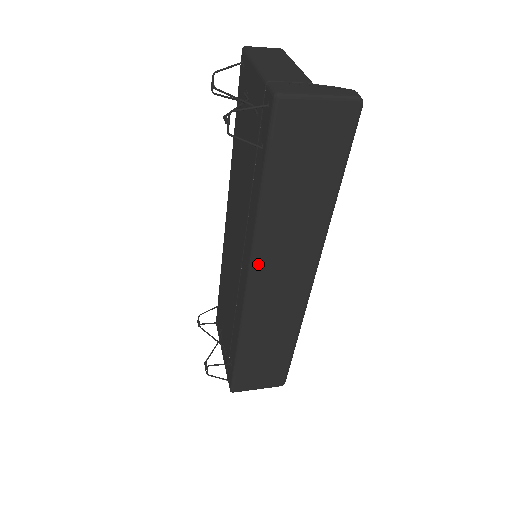
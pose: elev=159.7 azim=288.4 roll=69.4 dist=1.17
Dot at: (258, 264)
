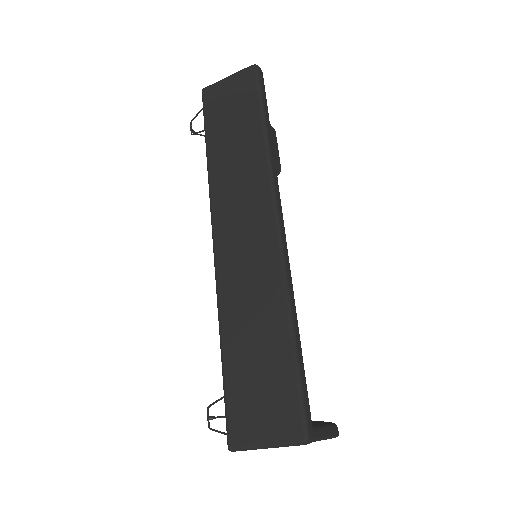
Dot at: (217, 214)
